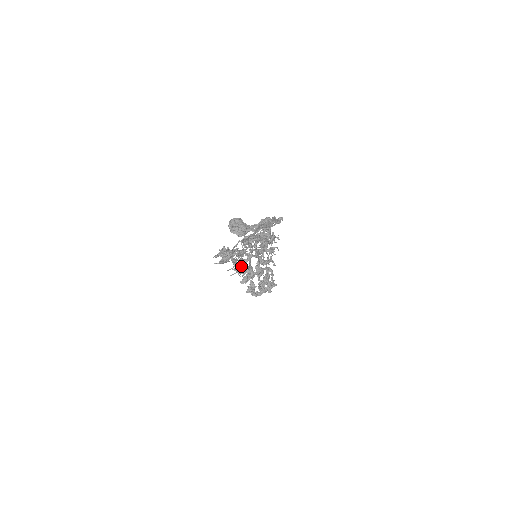
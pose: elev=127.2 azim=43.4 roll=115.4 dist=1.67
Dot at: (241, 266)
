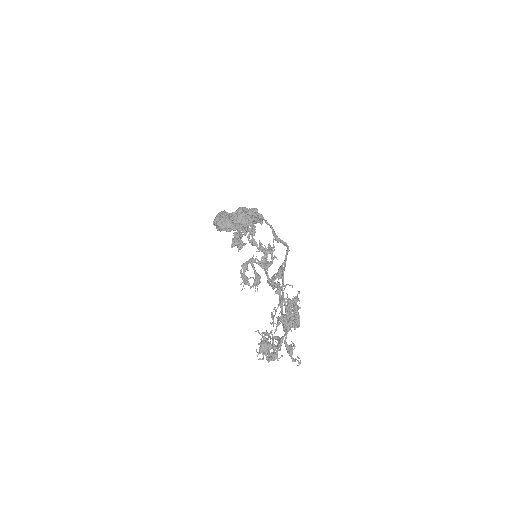
Dot at: occluded
